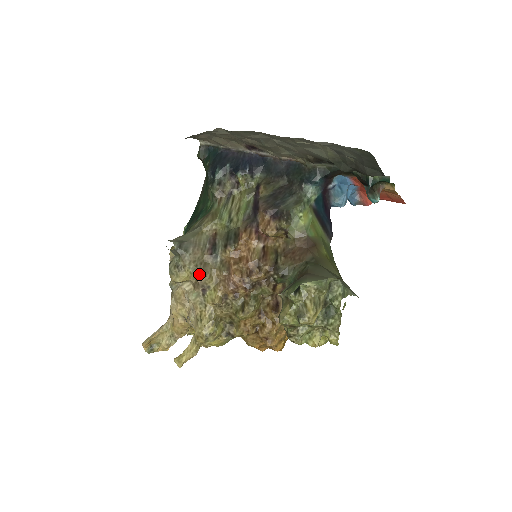
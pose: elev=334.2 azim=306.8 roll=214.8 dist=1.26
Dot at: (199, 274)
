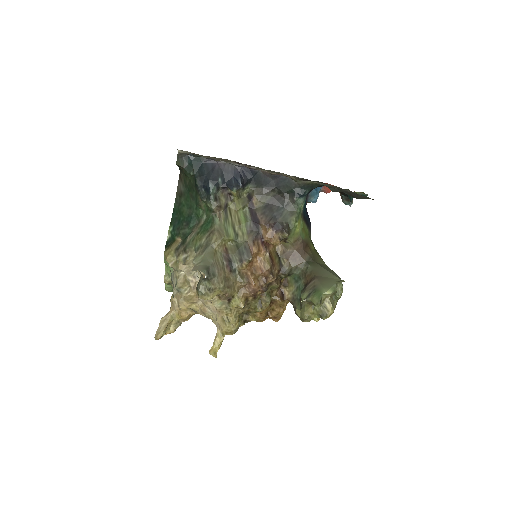
Dot at: (226, 290)
